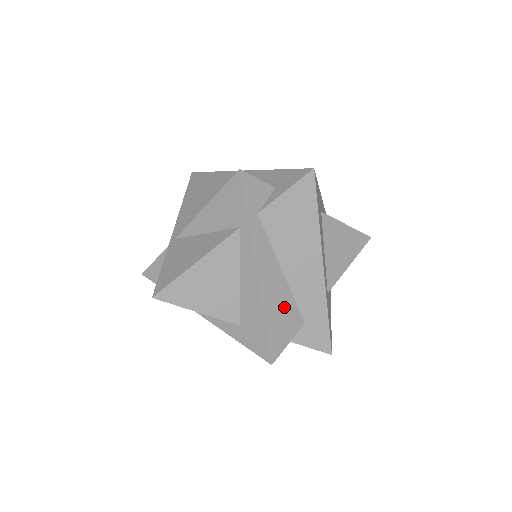
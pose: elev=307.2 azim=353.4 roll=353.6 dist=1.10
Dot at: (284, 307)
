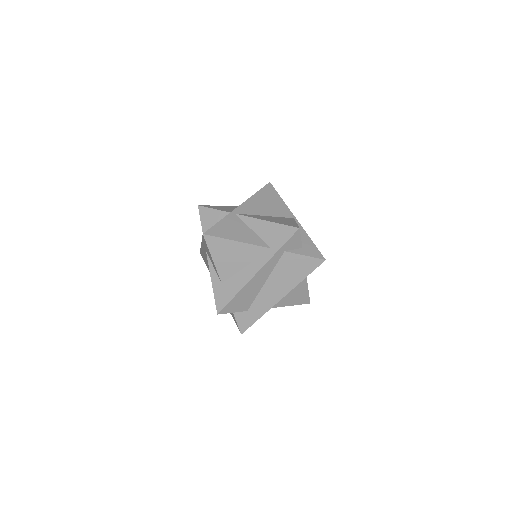
Dot at: (249, 297)
